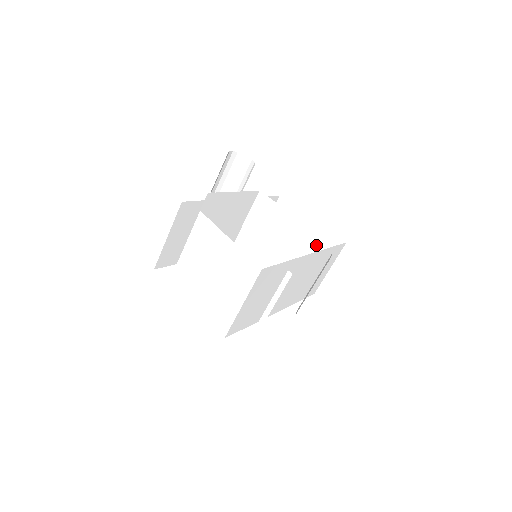
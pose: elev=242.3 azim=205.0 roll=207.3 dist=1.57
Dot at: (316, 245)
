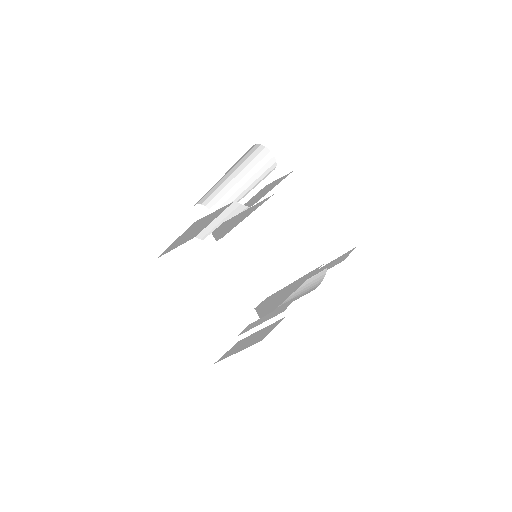
Dot at: (315, 266)
